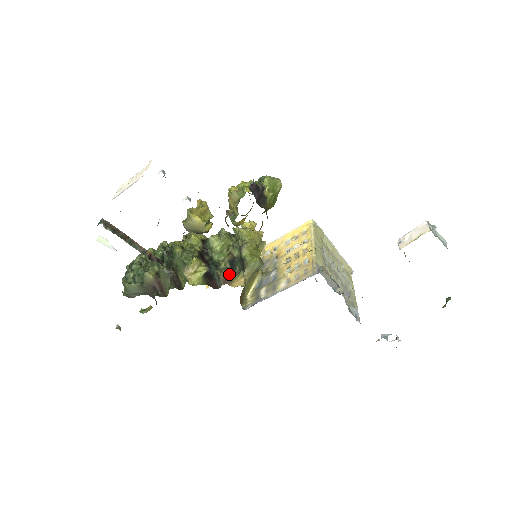
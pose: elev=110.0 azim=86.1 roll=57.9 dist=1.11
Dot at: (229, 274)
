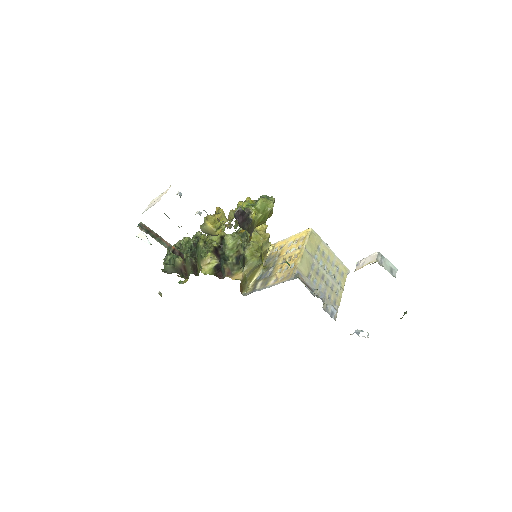
Dot at: (233, 268)
